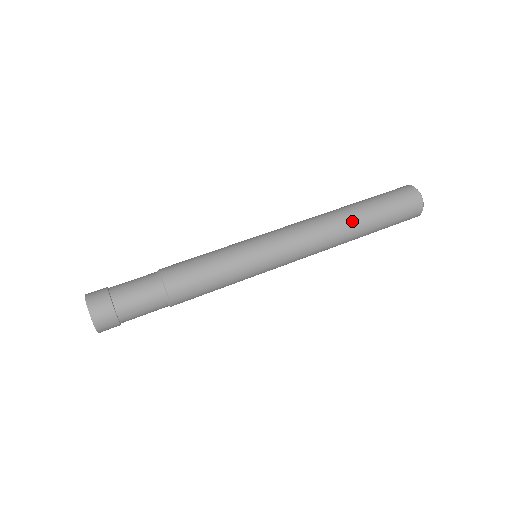
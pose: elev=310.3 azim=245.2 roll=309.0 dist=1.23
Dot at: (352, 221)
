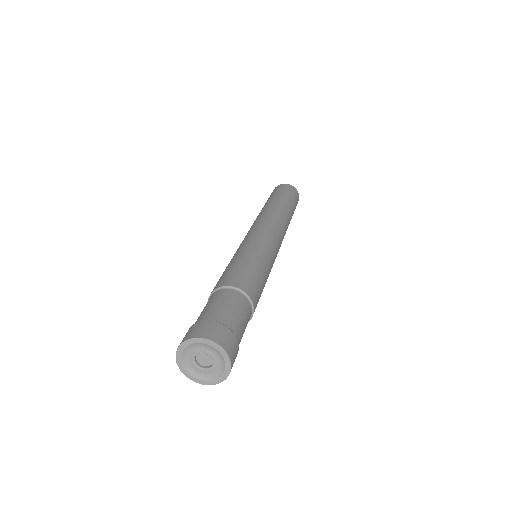
Dot at: (289, 214)
